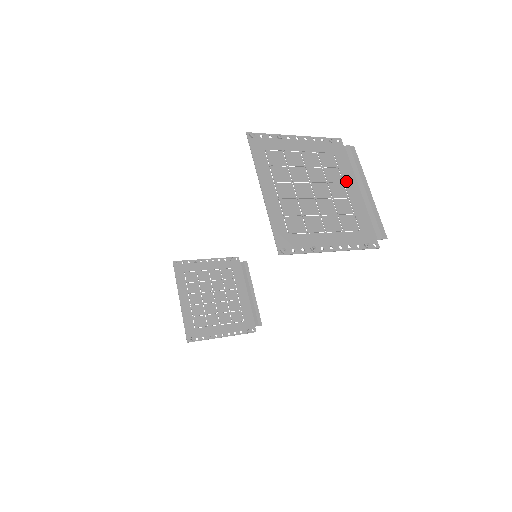
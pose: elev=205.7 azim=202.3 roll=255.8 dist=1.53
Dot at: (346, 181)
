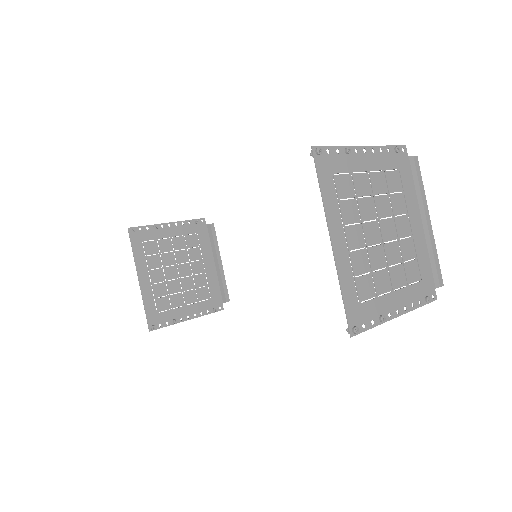
Dot at: (410, 211)
